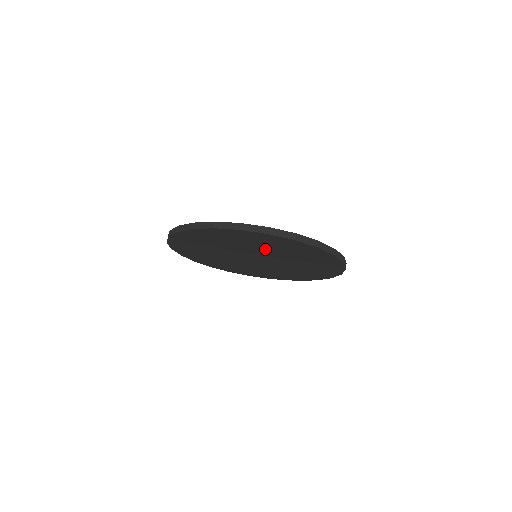
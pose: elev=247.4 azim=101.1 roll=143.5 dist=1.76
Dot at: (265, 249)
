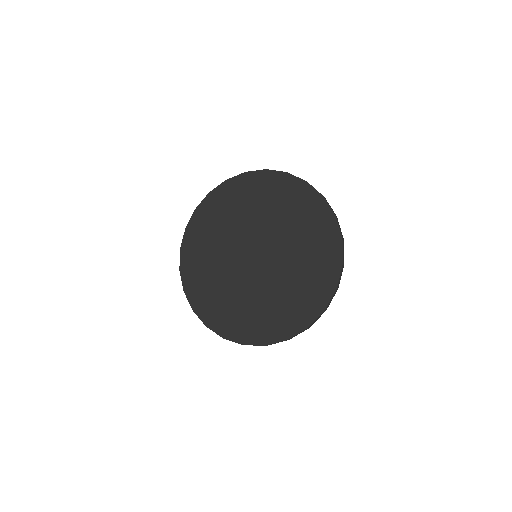
Dot at: occluded
